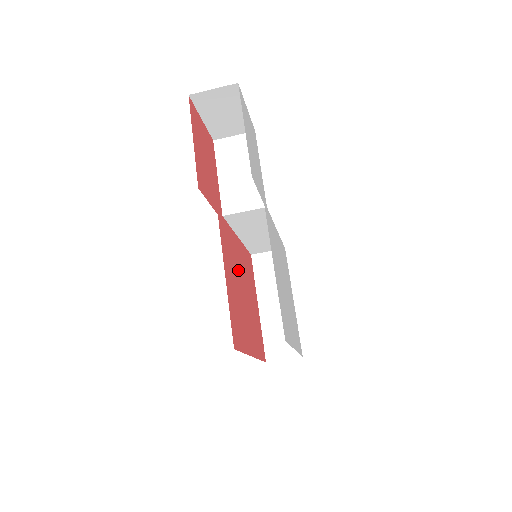
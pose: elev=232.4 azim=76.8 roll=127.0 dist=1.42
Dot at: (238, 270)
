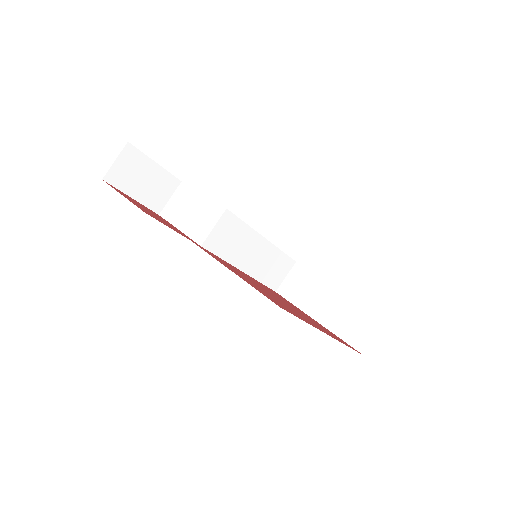
Dot at: occluded
